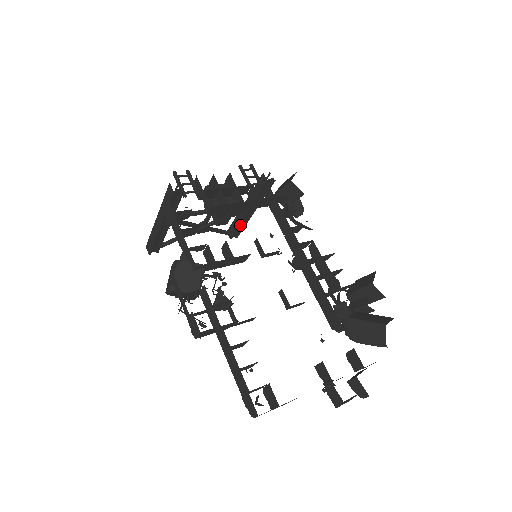
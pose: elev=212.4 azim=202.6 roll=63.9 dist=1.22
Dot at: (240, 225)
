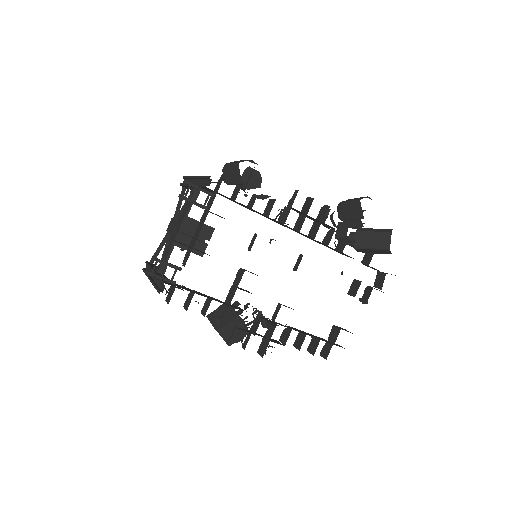
Dot at: occluded
